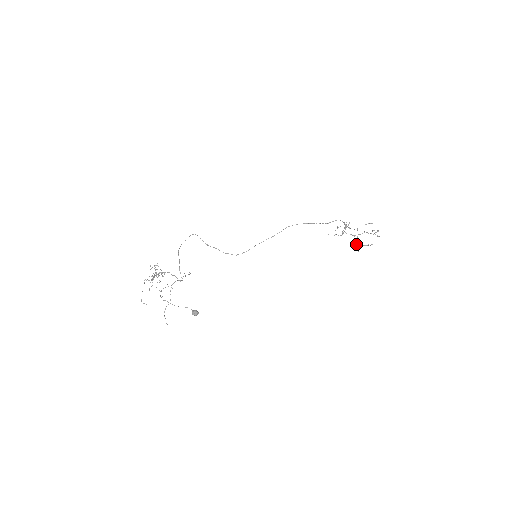
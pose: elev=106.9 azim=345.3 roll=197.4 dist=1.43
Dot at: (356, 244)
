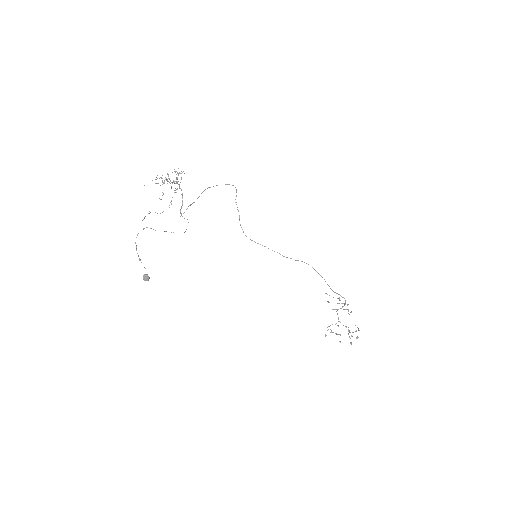
Dot at: occluded
